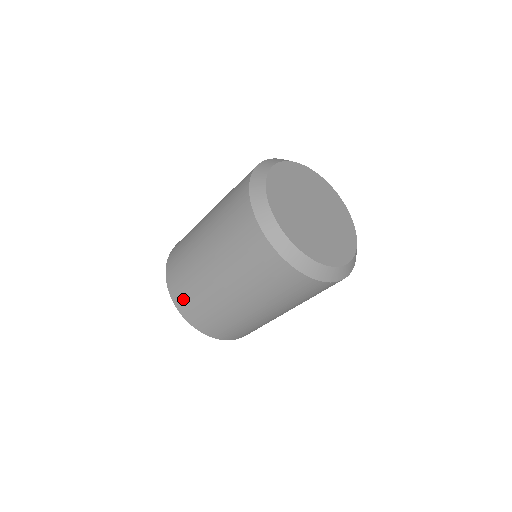
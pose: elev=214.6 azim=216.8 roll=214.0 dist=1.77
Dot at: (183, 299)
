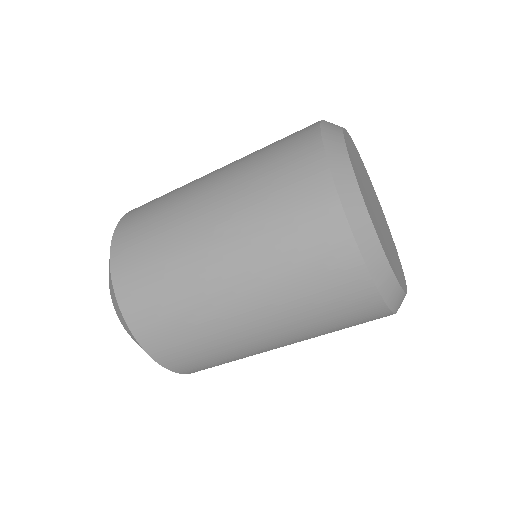
Dot at: (141, 208)
